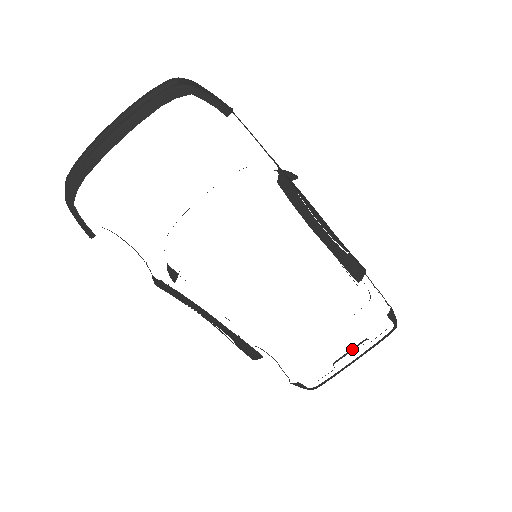
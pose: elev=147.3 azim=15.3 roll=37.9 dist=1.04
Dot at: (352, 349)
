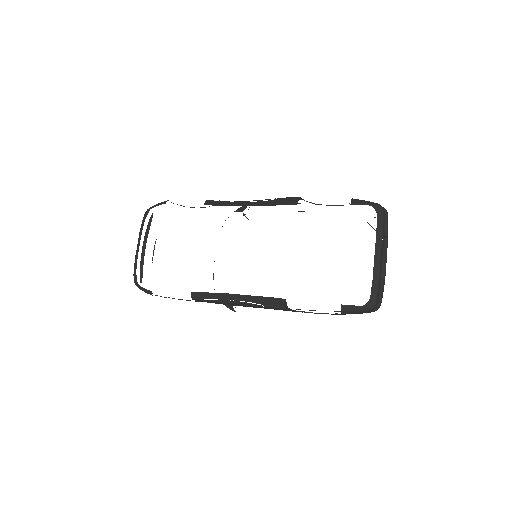
Dot at: (384, 256)
